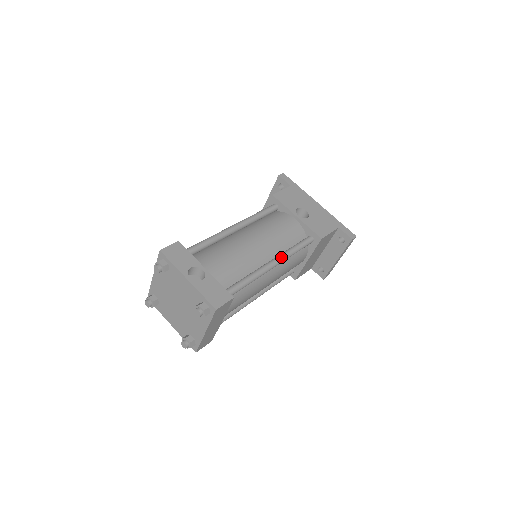
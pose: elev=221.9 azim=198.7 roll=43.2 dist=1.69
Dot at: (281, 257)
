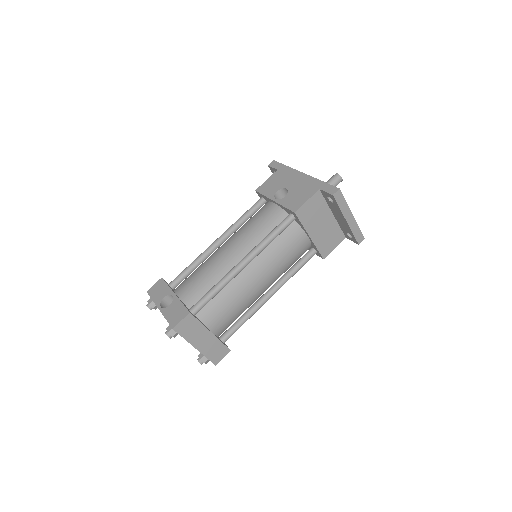
Dot at: (251, 252)
